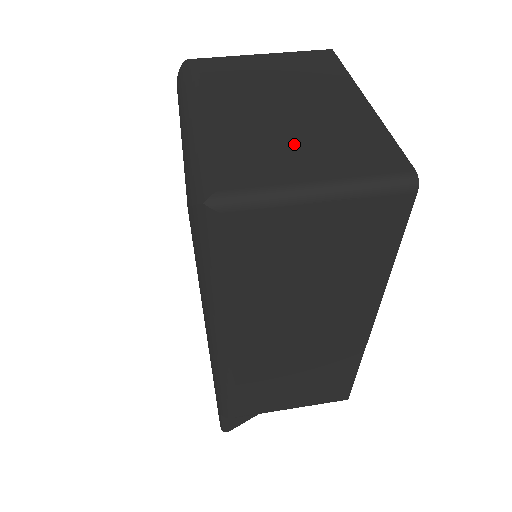
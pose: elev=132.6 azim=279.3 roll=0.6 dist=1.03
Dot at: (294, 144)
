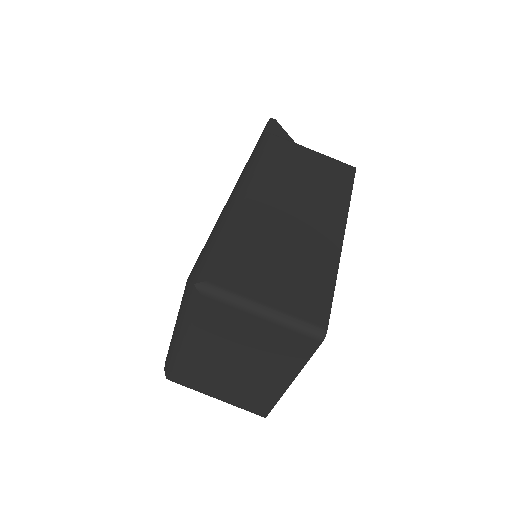
Dot at: (222, 383)
